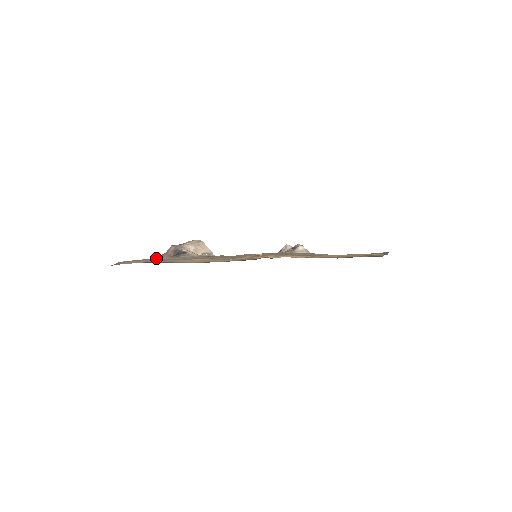
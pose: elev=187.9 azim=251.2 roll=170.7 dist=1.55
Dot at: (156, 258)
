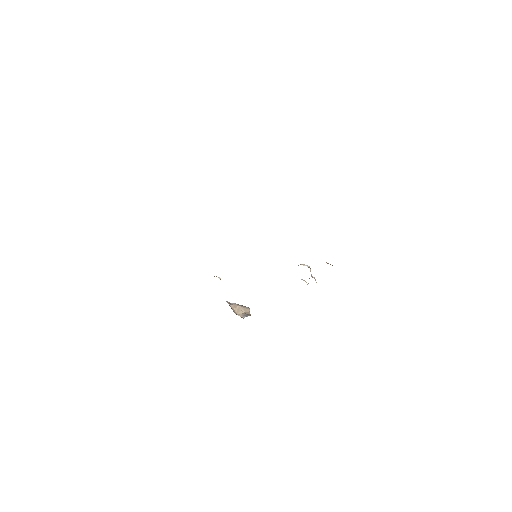
Dot at: occluded
